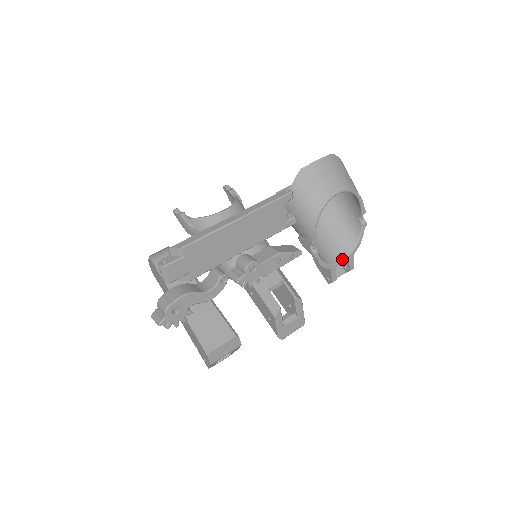
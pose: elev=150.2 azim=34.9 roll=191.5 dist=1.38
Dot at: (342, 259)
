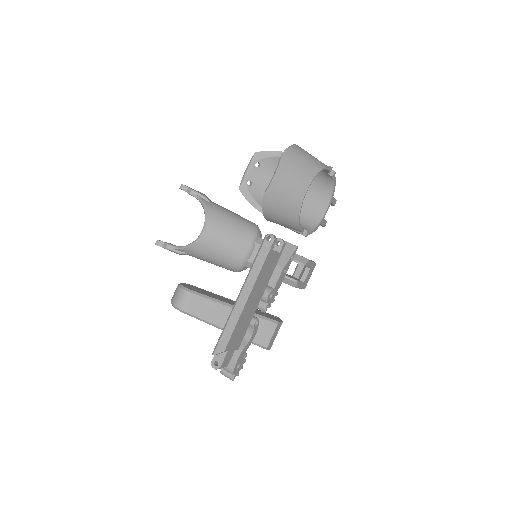
Dot at: (326, 209)
